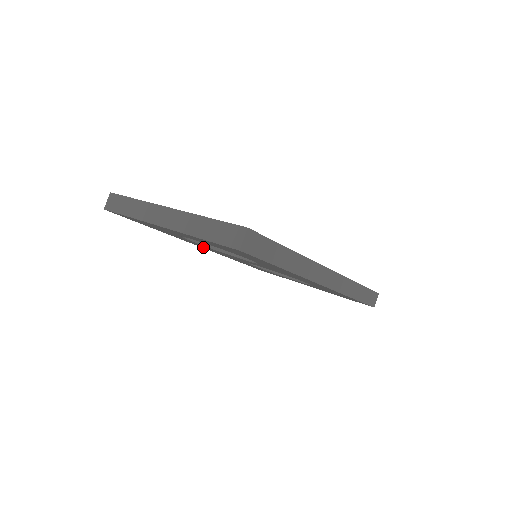
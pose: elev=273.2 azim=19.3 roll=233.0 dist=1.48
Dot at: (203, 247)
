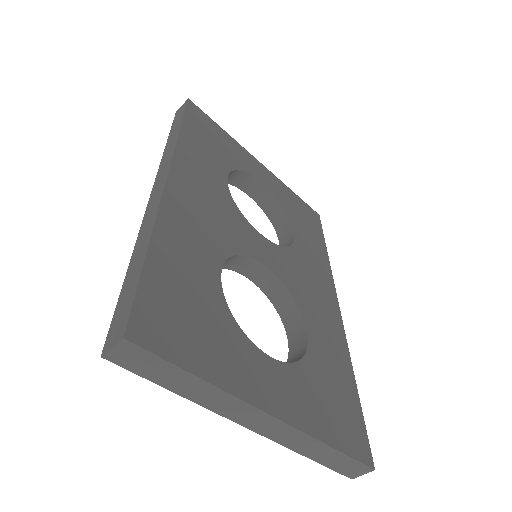
Dot at: occluded
